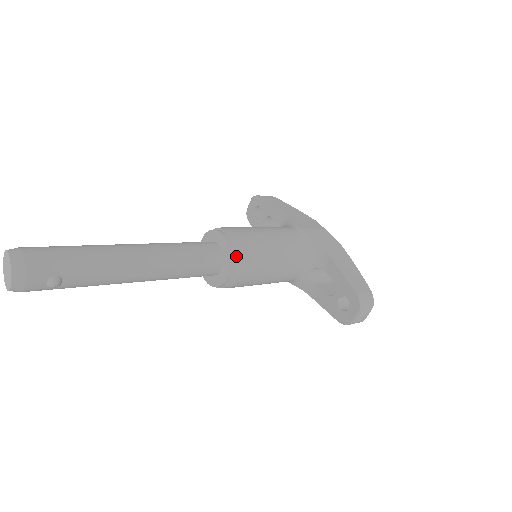
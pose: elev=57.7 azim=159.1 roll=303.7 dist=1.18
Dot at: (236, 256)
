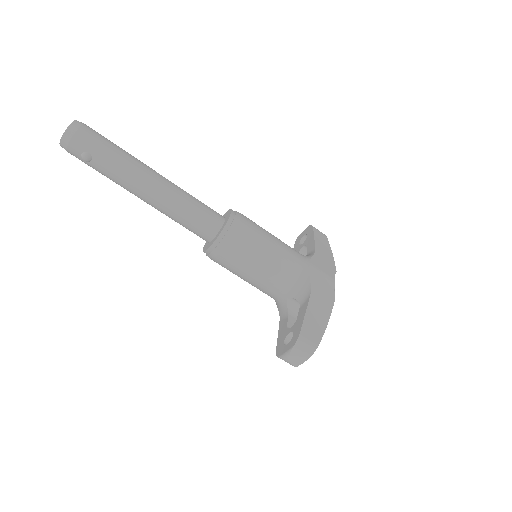
Dot at: (226, 234)
